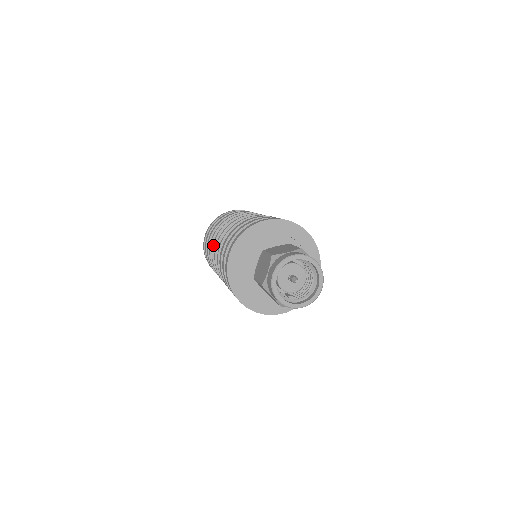
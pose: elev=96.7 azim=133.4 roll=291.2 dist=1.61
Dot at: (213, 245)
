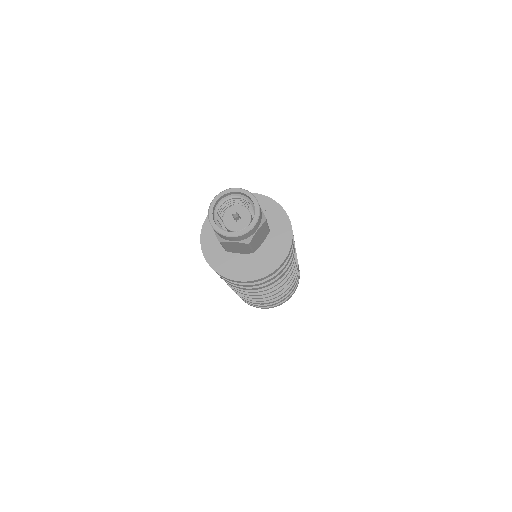
Dot at: occluded
